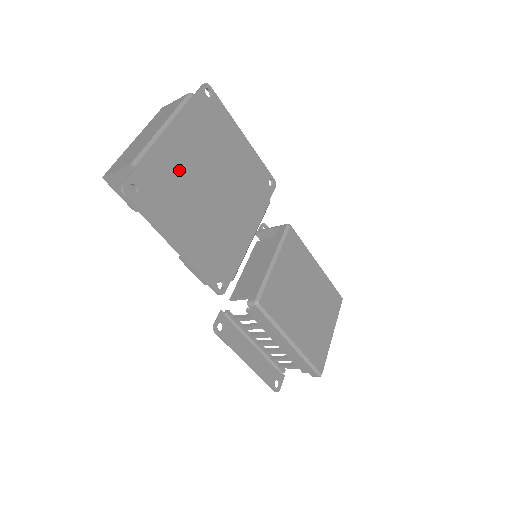
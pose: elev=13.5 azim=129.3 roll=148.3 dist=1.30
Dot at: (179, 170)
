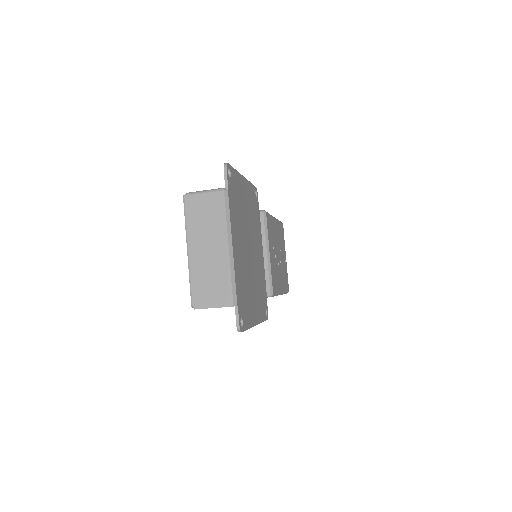
Dot at: (243, 270)
